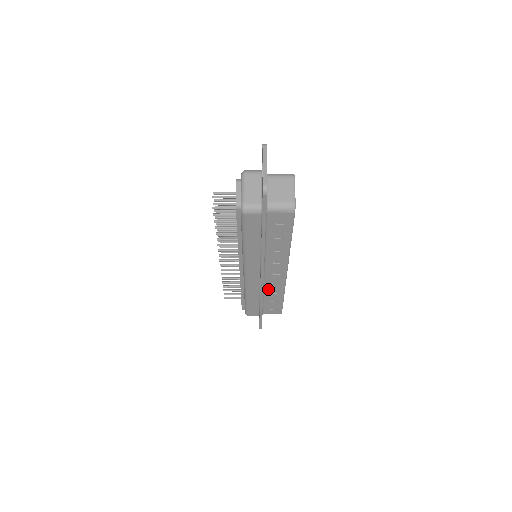
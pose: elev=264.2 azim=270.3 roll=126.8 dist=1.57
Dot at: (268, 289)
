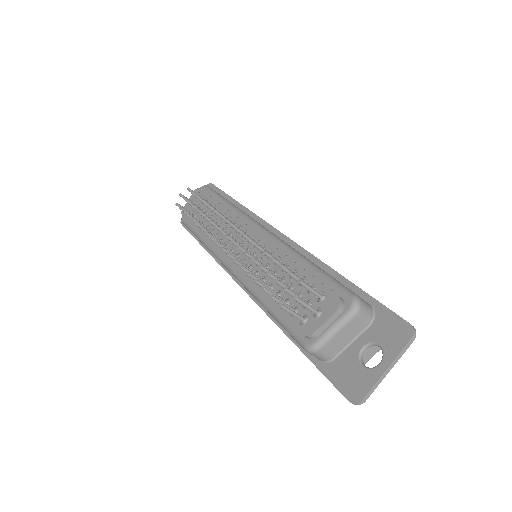
Dot at: occluded
